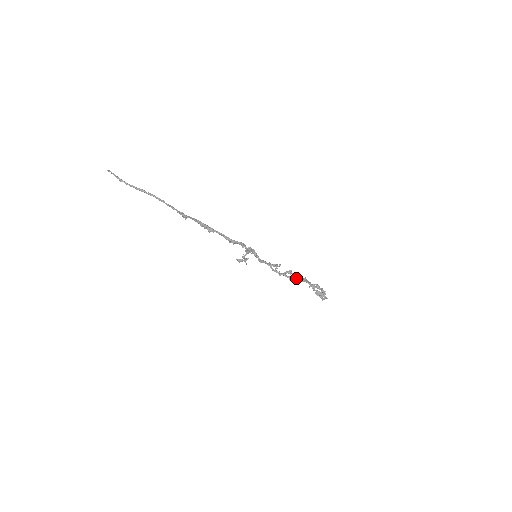
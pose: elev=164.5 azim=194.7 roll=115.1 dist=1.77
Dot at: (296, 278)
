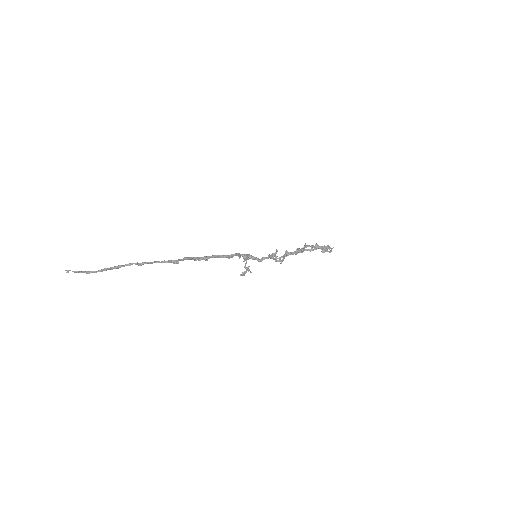
Dot at: occluded
